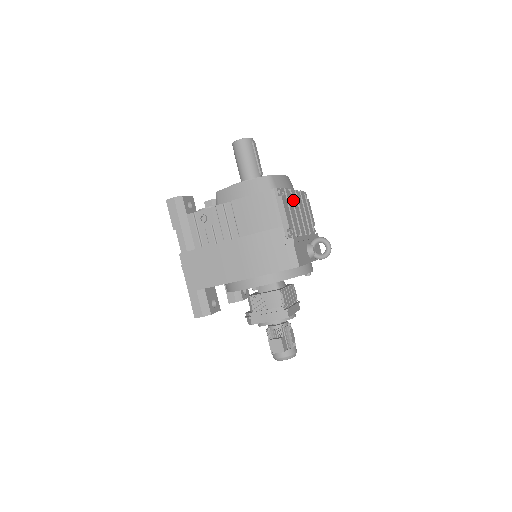
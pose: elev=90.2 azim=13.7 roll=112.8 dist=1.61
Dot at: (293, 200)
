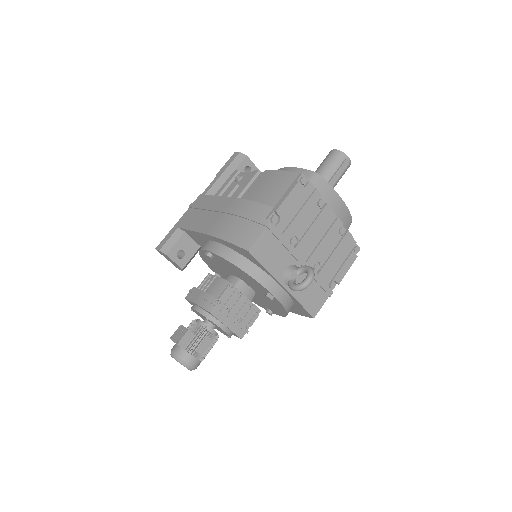
Dot at: (320, 213)
